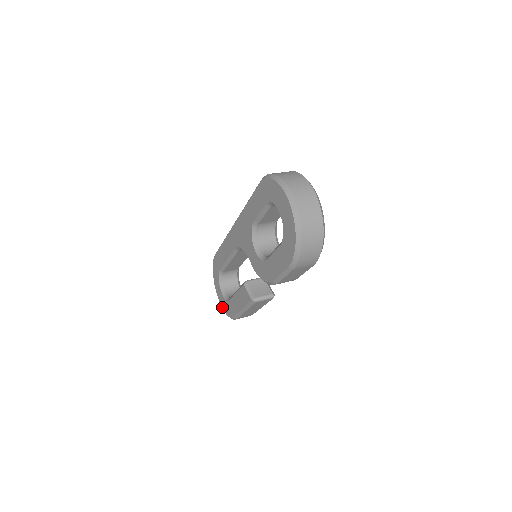
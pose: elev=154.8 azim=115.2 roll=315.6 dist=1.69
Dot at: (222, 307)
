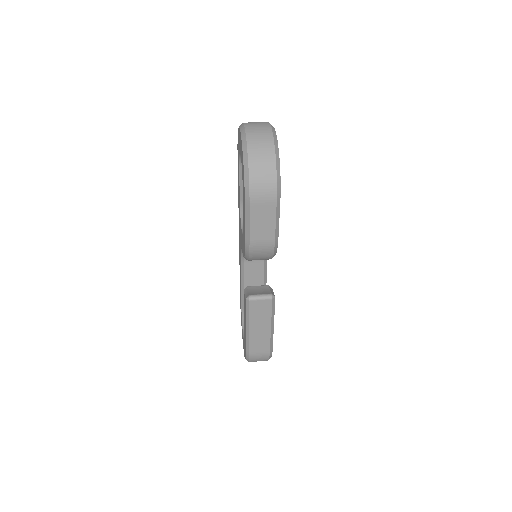
Dot at: (244, 355)
